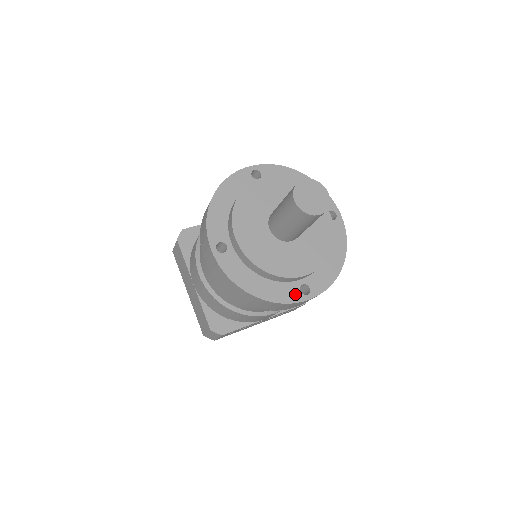
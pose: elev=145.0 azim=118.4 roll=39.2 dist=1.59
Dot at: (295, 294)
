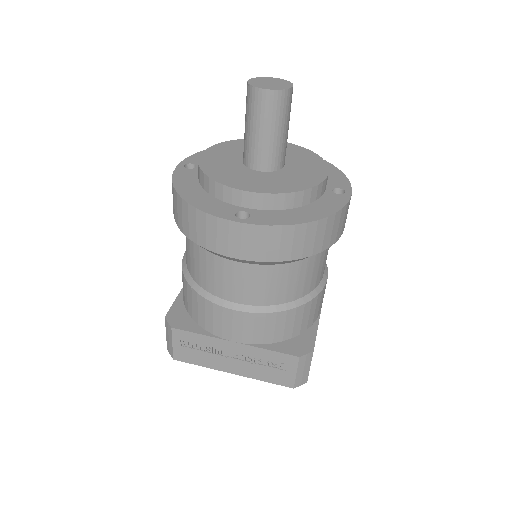
Dot at: (227, 213)
